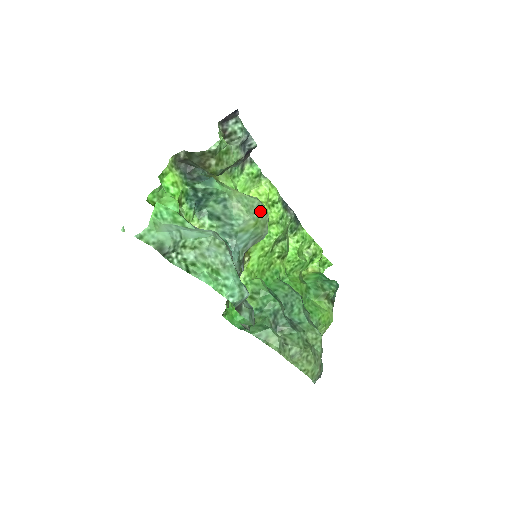
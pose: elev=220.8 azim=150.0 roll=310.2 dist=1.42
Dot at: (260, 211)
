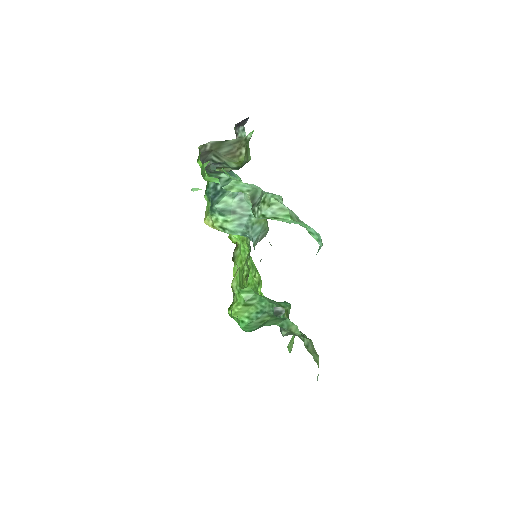
Dot at: occluded
